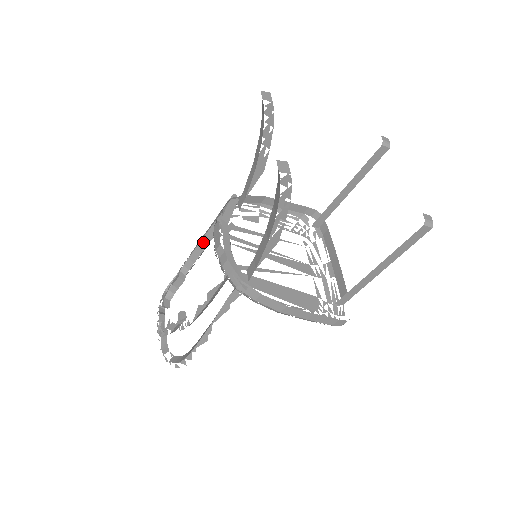
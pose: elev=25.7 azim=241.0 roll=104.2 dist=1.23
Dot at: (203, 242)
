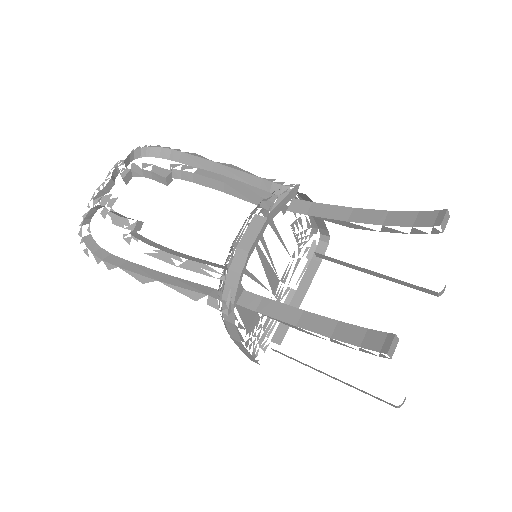
Dot at: (224, 186)
